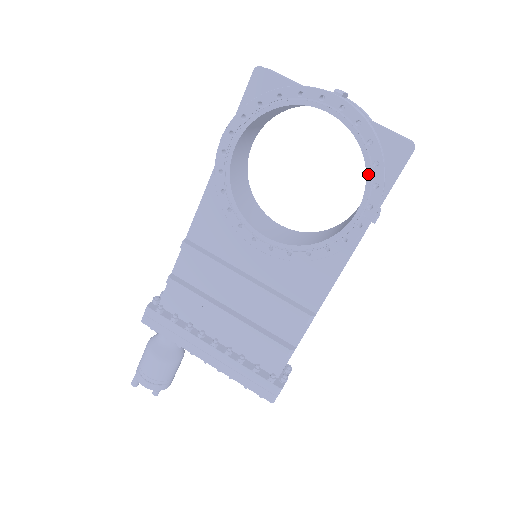
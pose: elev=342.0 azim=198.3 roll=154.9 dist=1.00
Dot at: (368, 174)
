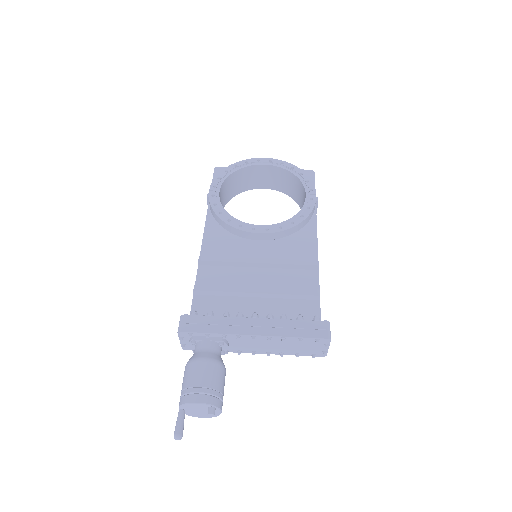
Dot at: (300, 179)
